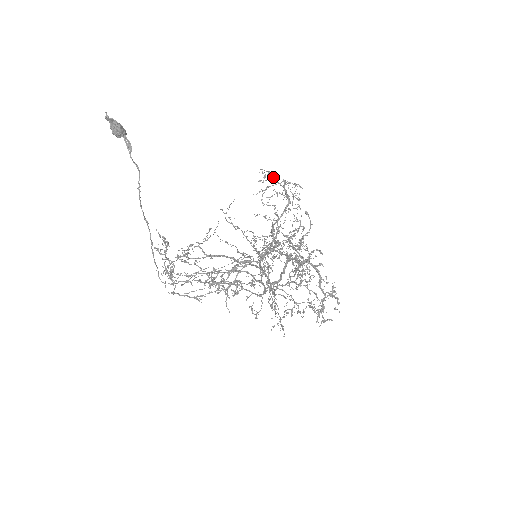
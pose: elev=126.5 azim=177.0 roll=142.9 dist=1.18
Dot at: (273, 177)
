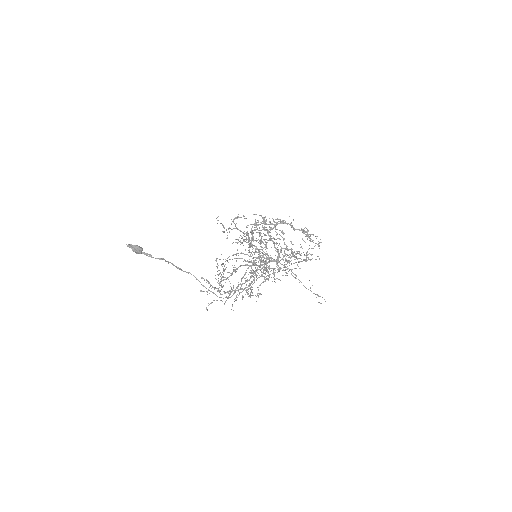
Dot at: occluded
